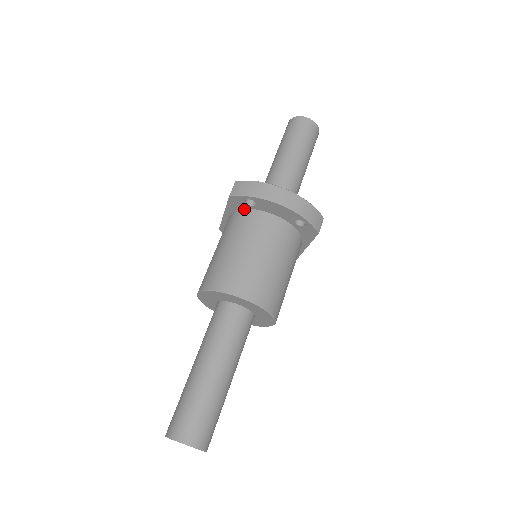
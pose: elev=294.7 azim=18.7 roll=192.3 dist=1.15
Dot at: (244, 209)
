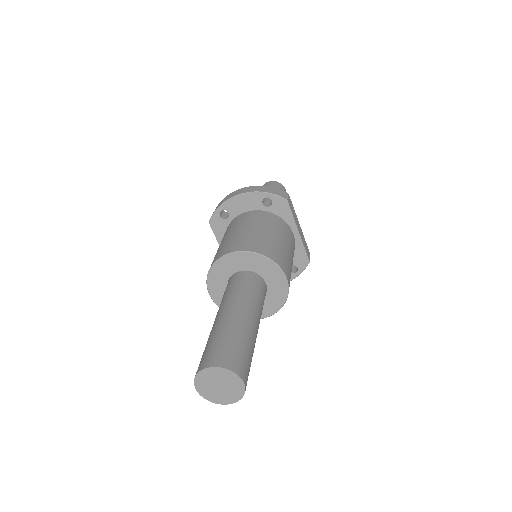
Dot at: occluded
